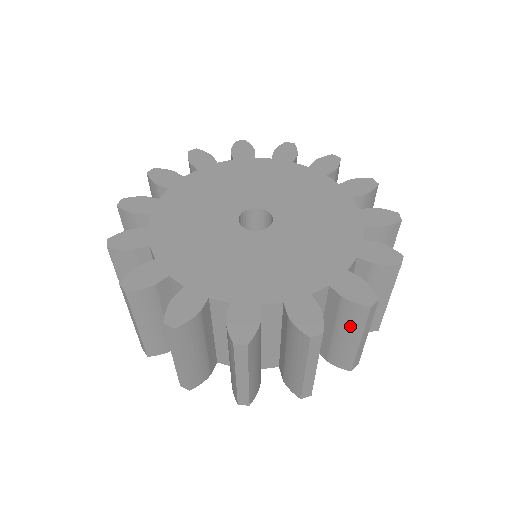
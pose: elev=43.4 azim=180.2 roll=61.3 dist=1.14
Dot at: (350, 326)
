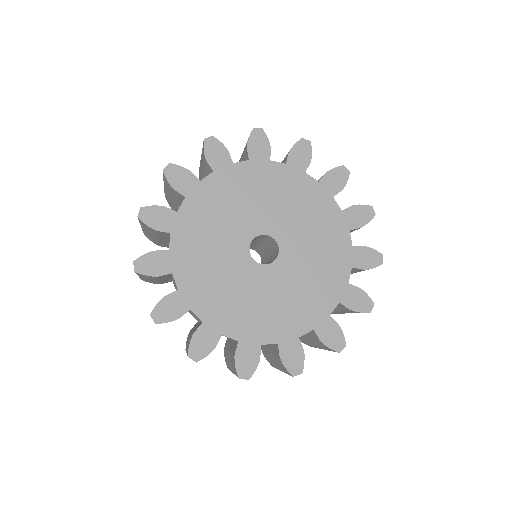
Dot at: occluded
